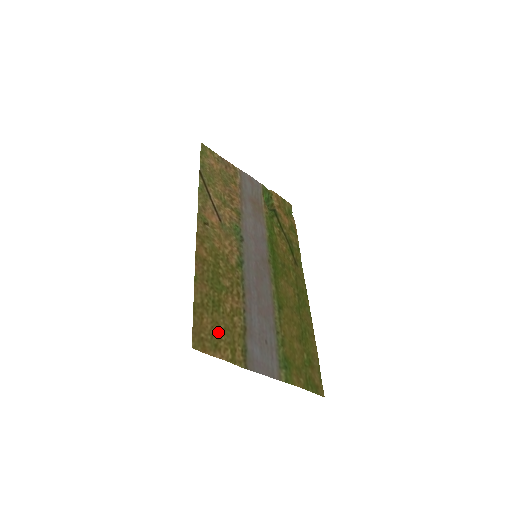
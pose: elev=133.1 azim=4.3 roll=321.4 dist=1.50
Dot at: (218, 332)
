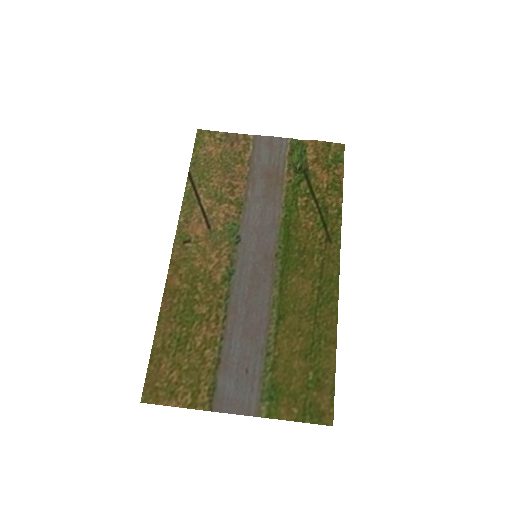
Dot at: (178, 376)
